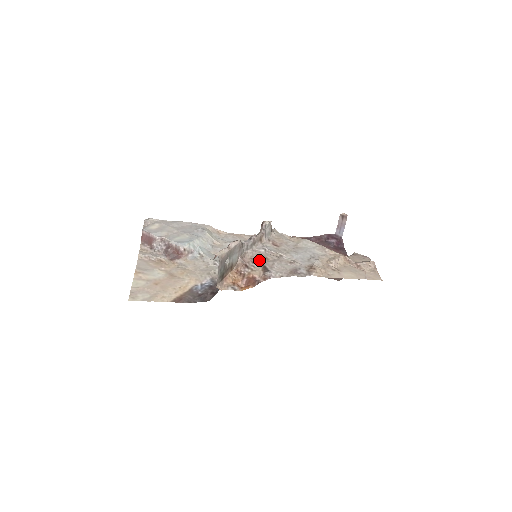
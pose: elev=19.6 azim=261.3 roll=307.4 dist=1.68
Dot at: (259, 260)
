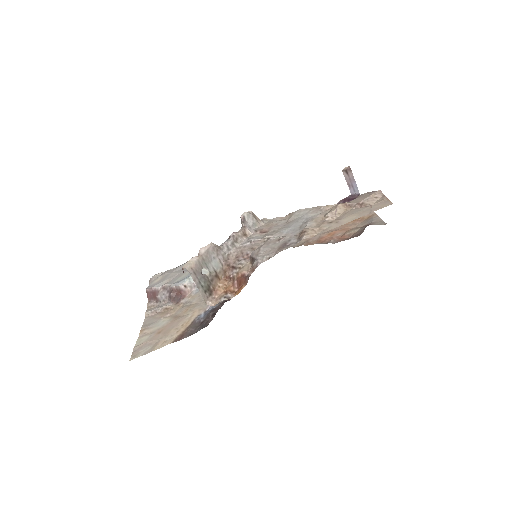
Dot at: (244, 254)
